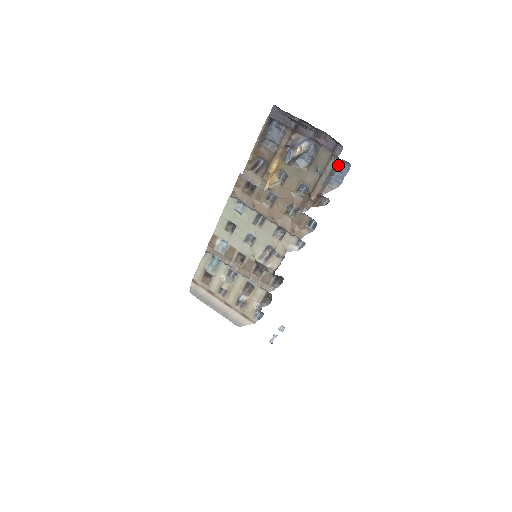
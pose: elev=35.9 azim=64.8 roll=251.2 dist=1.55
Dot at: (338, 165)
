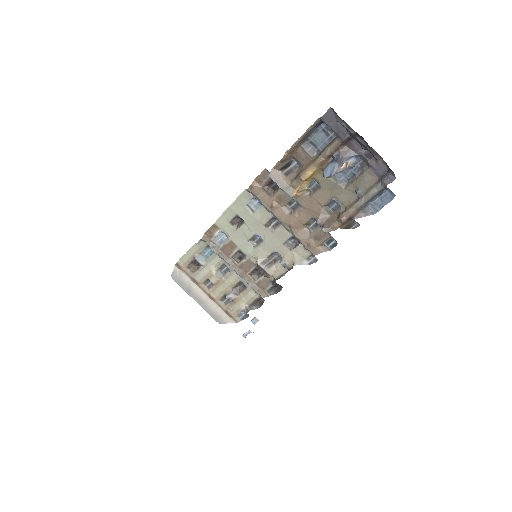
Dot at: (381, 192)
